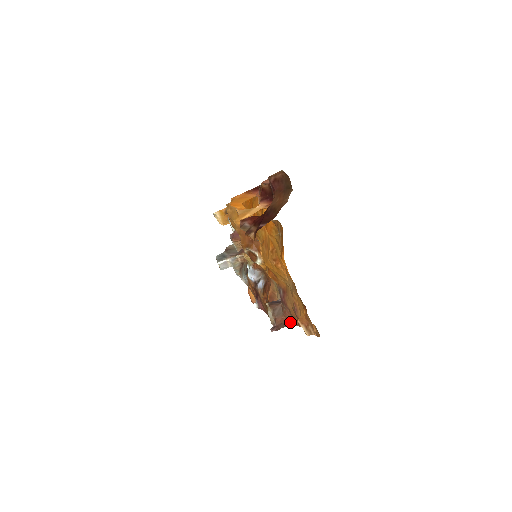
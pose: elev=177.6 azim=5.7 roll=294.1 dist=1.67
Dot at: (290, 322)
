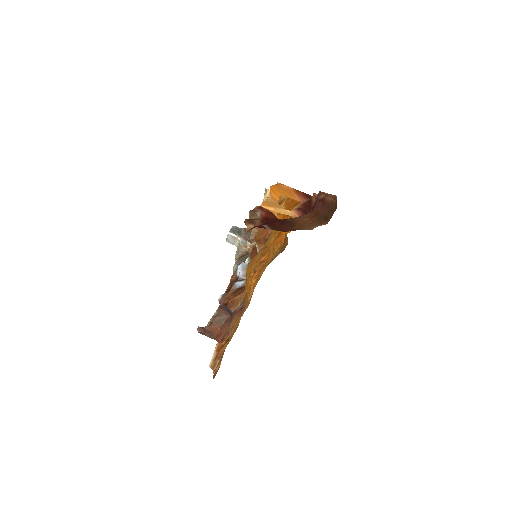
Dot at: (219, 339)
